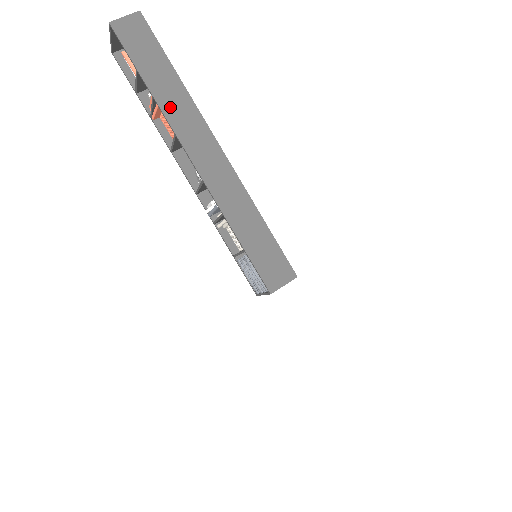
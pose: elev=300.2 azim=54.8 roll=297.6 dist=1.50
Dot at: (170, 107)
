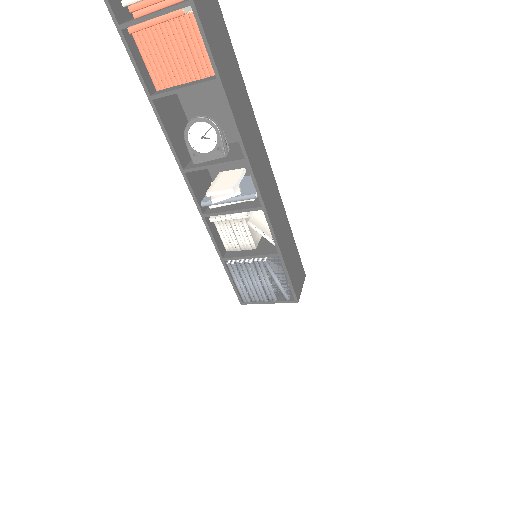
Dot at: (210, 29)
